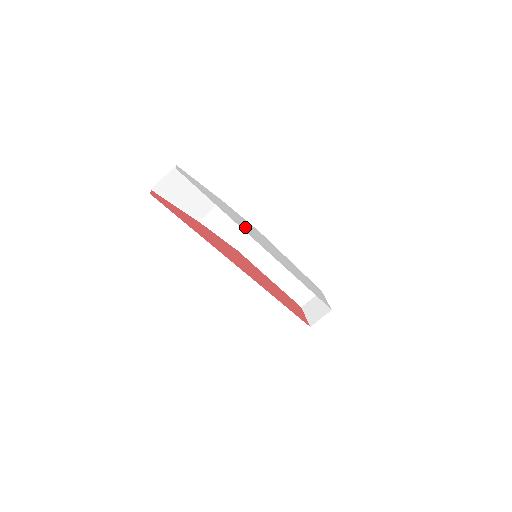
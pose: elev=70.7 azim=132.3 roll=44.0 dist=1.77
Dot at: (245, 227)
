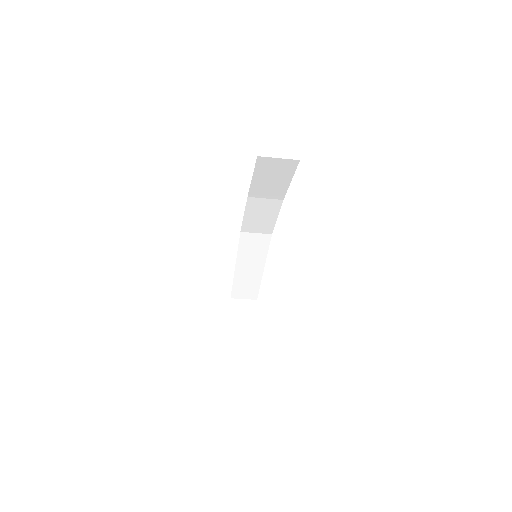
Dot at: occluded
